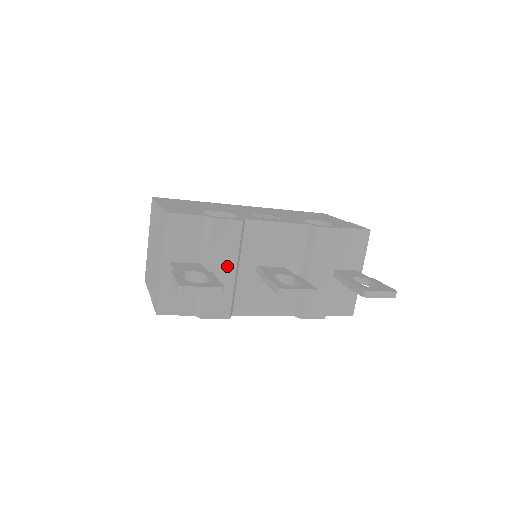
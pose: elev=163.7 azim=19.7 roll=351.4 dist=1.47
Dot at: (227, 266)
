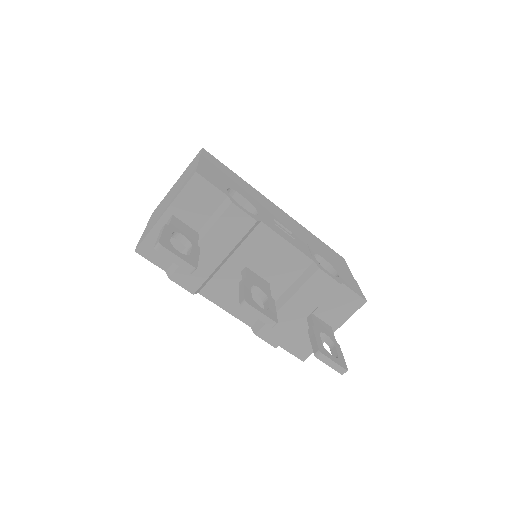
Dot at: (219, 250)
